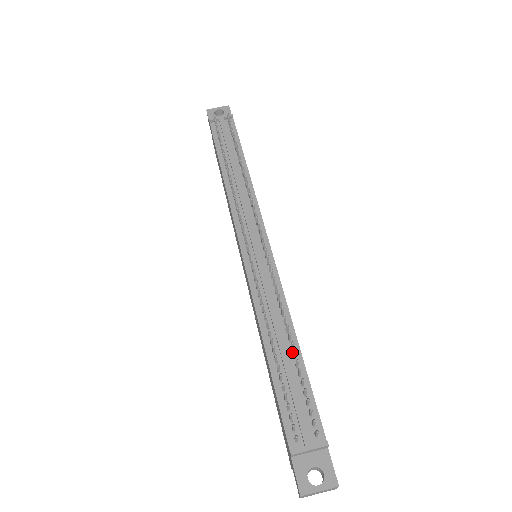
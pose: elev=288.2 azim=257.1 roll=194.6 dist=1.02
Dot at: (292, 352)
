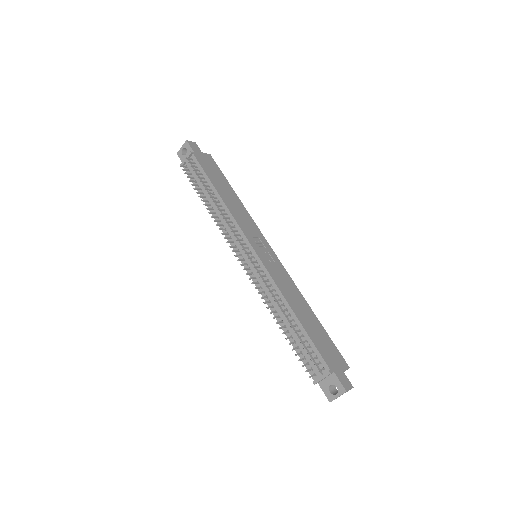
Dot at: (294, 322)
